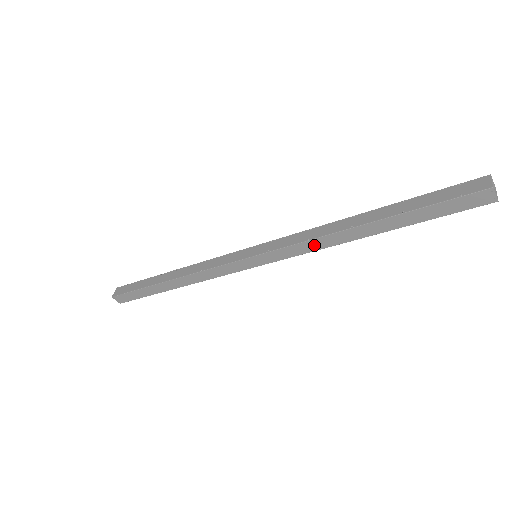
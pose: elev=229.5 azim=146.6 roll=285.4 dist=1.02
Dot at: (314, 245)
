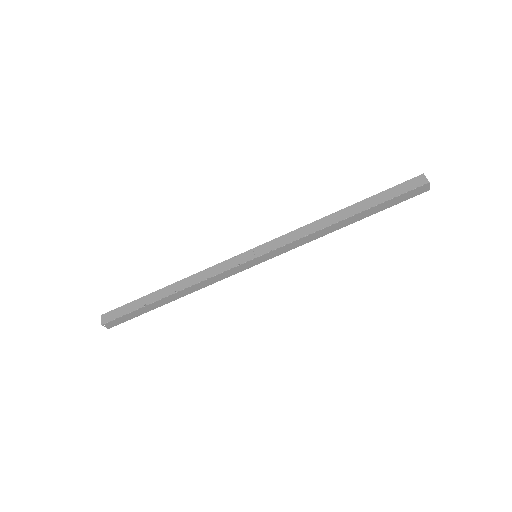
Dot at: (309, 239)
